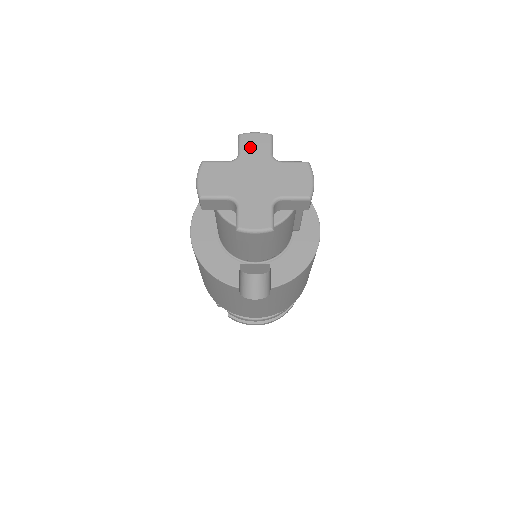
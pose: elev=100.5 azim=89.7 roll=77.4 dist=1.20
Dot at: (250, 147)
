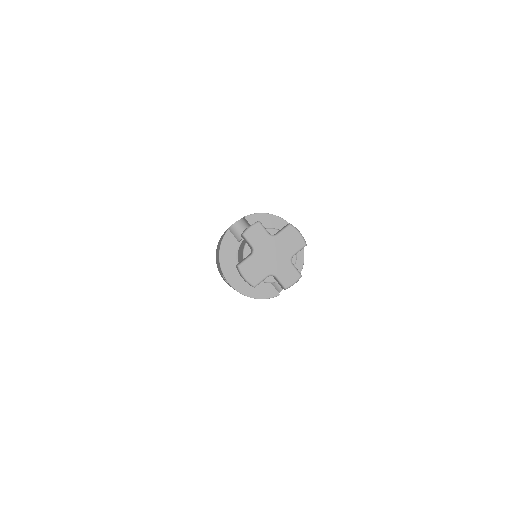
Dot at: (255, 239)
